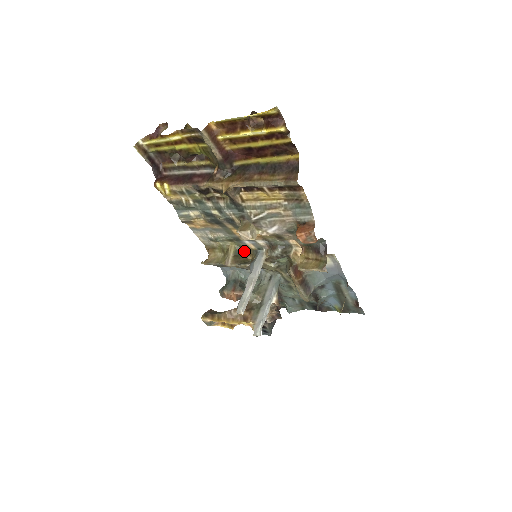
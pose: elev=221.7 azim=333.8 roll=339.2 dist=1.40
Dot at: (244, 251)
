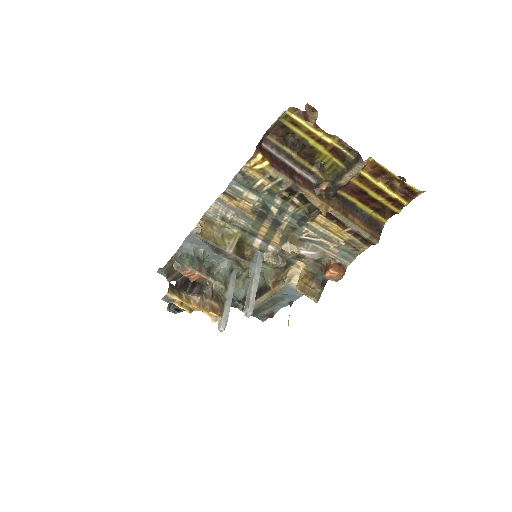
Dot at: (243, 244)
